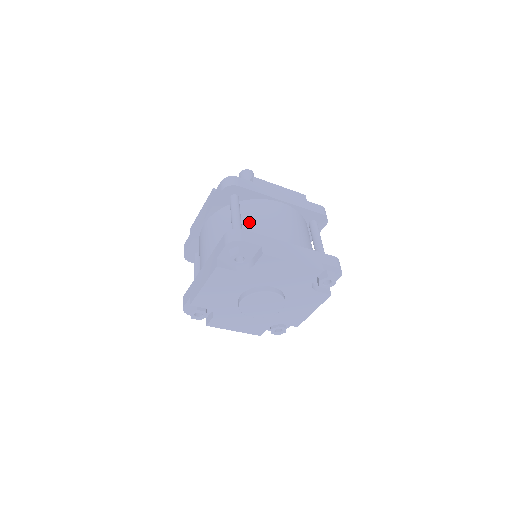
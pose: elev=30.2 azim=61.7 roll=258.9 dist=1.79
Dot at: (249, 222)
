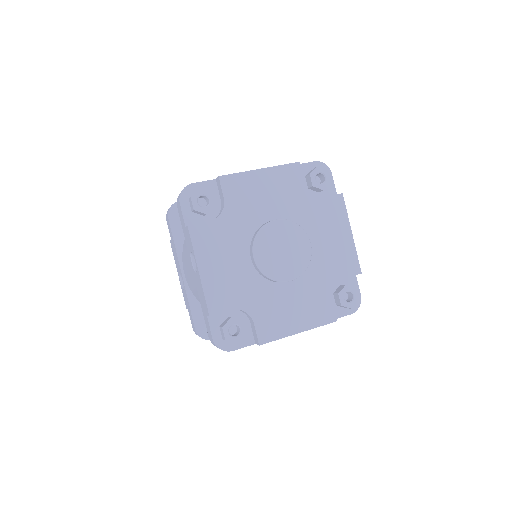
Dot at: occluded
